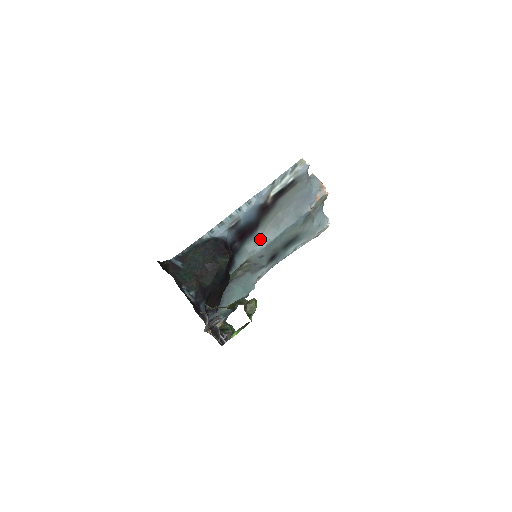
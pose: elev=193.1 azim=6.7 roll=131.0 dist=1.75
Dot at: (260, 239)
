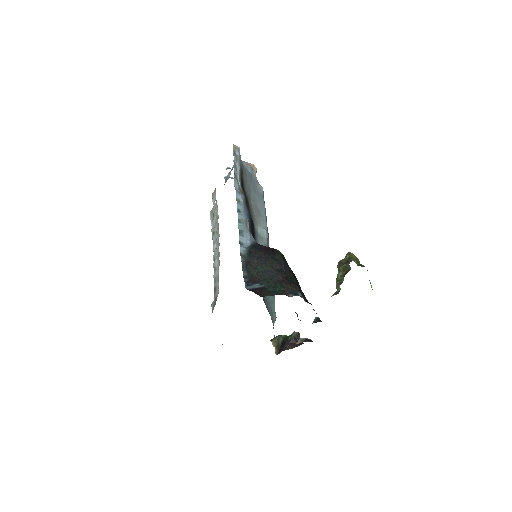
Dot at: (260, 232)
